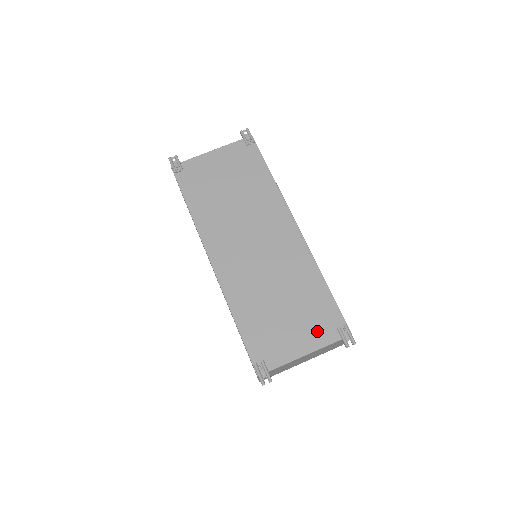
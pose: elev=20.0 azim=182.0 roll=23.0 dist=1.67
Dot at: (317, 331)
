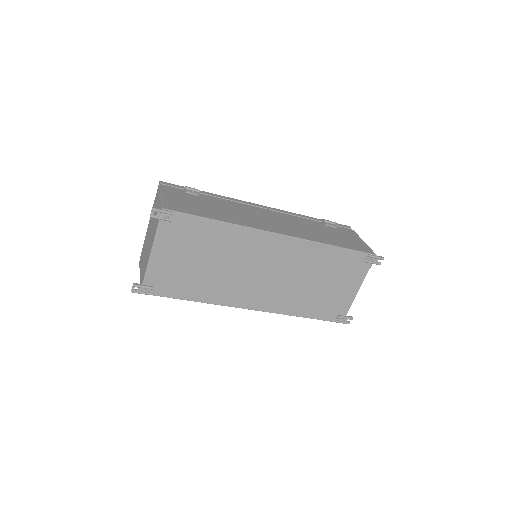
Dot at: (354, 274)
